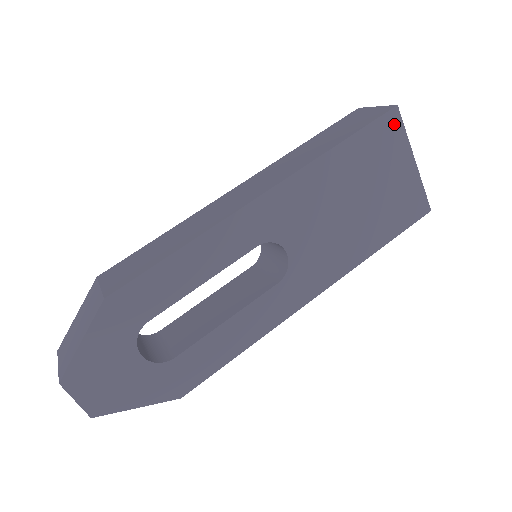
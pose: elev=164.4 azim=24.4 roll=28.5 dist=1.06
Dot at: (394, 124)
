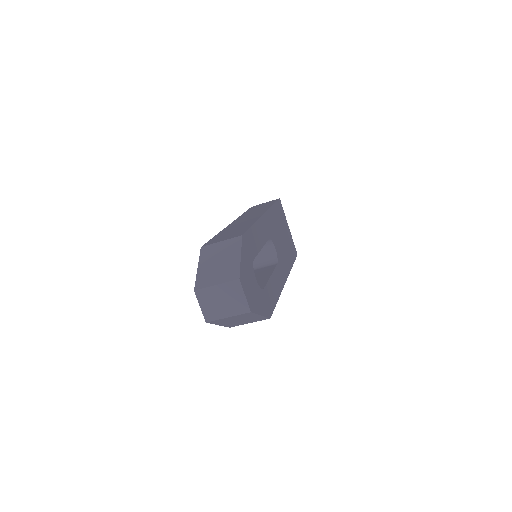
Dot at: (281, 206)
